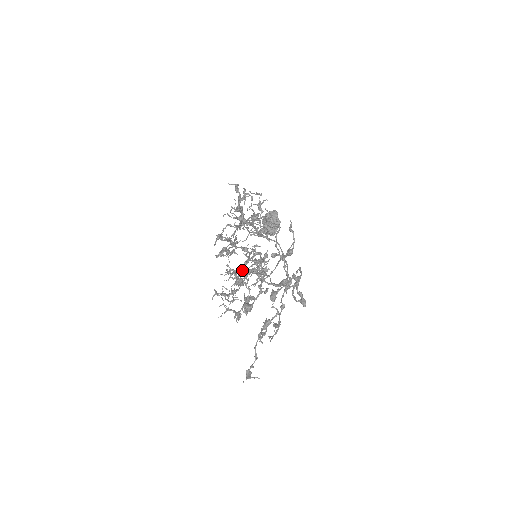
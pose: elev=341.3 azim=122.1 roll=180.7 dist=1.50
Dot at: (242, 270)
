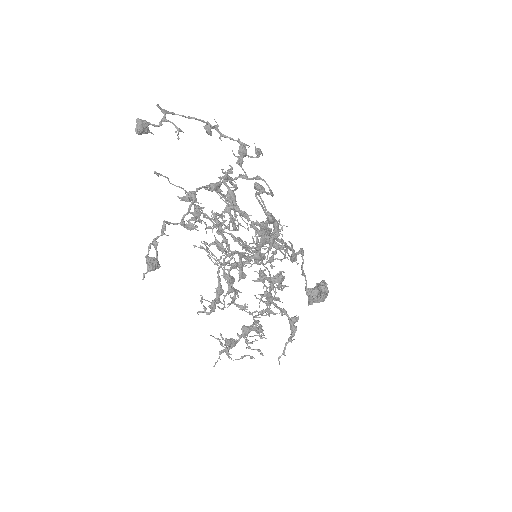
Dot at: (233, 264)
